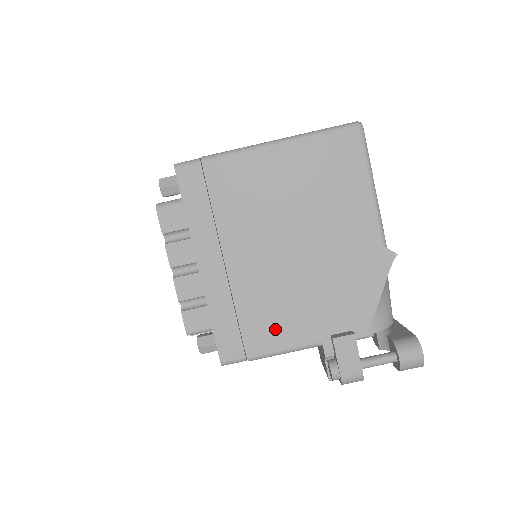
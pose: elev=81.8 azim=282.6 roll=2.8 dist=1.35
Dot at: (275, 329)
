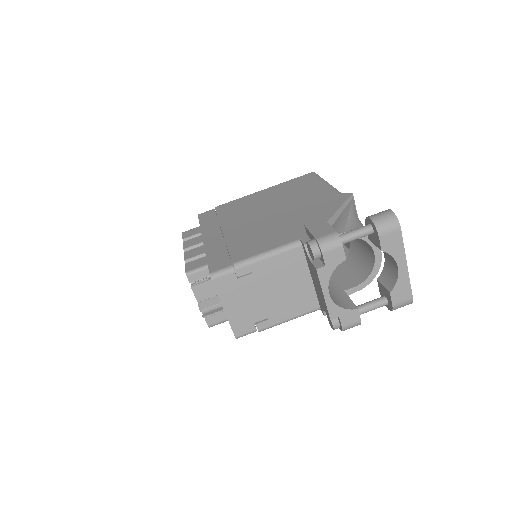
Dot at: (258, 245)
